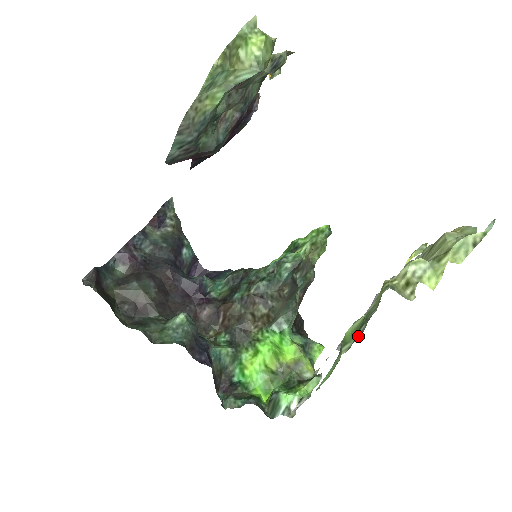
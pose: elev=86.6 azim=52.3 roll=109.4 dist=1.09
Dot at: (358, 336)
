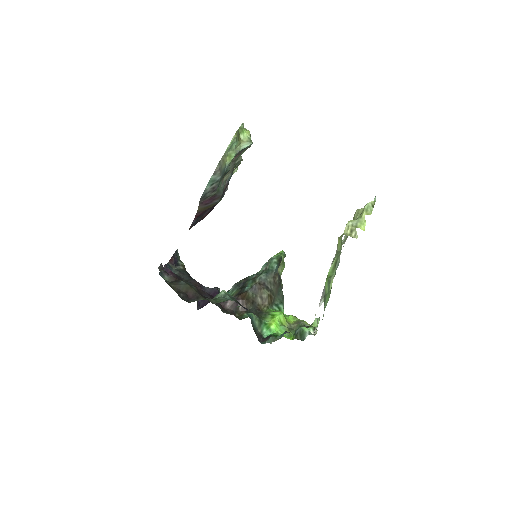
Dot at: (337, 267)
